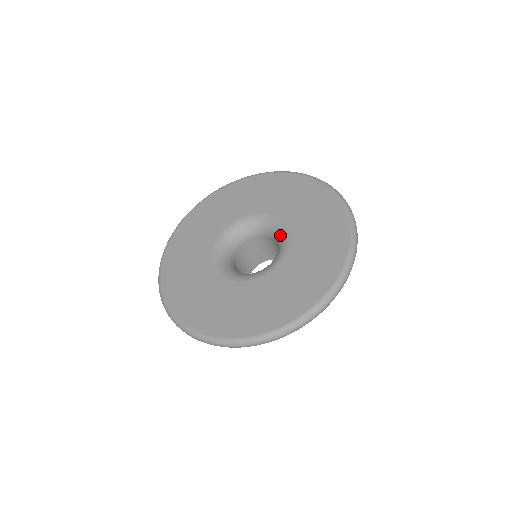
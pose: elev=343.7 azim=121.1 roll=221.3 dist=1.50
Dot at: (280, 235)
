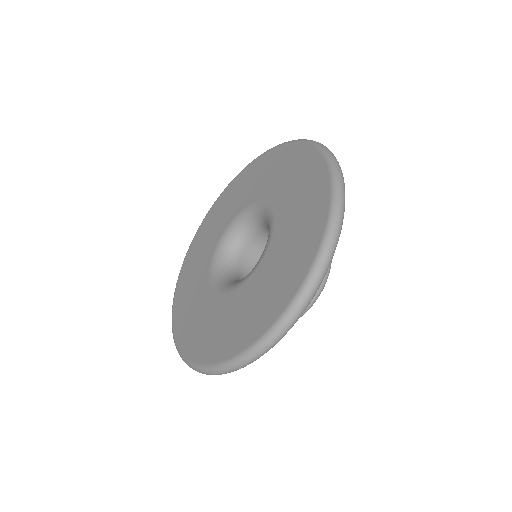
Dot at: occluded
